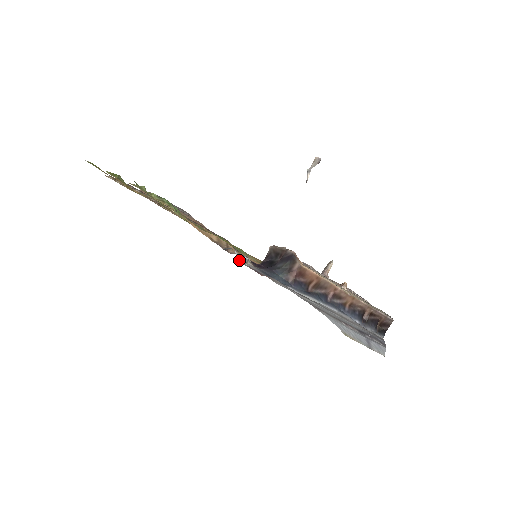
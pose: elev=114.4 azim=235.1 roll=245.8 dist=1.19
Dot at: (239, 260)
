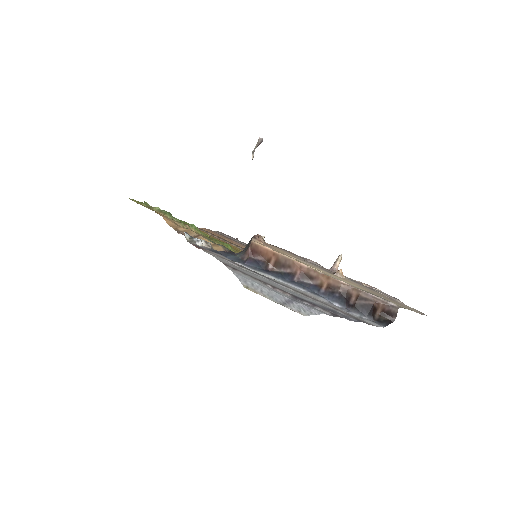
Dot at: (187, 240)
